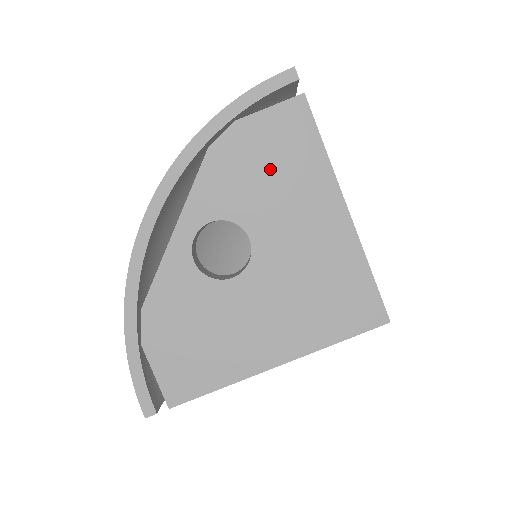
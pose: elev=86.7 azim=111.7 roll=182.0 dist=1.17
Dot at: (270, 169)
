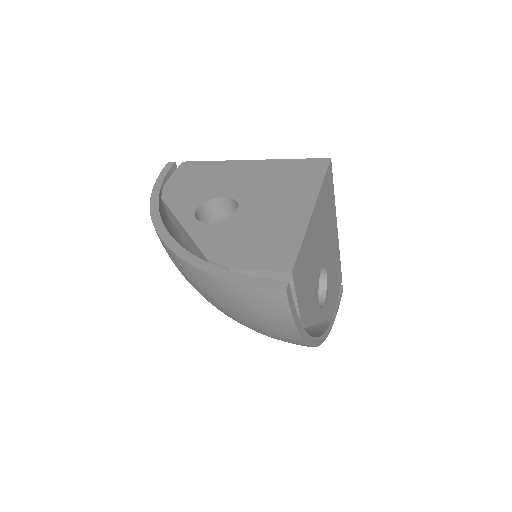
Dot at: (199, 180)
